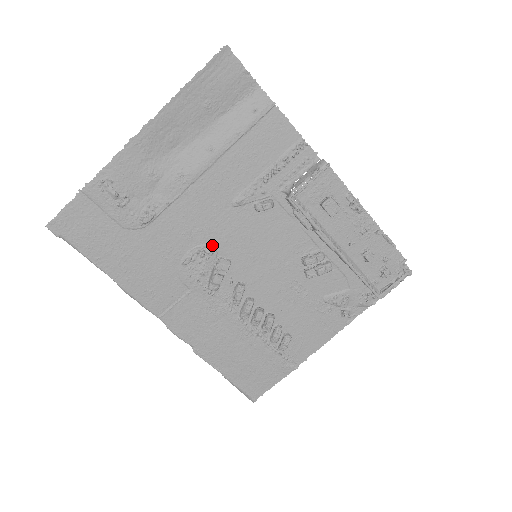
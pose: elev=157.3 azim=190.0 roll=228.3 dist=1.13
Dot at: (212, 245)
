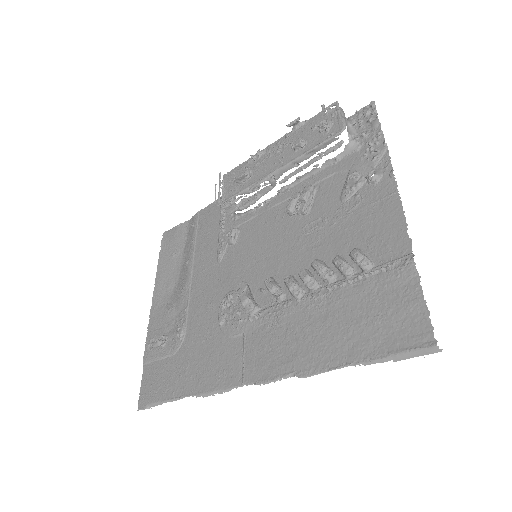
Dot at: (229, 292)
